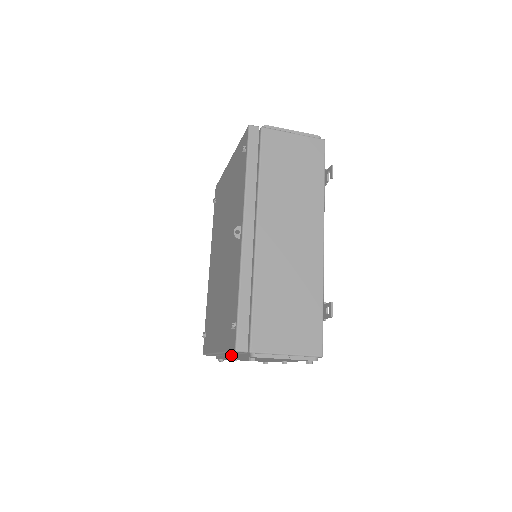
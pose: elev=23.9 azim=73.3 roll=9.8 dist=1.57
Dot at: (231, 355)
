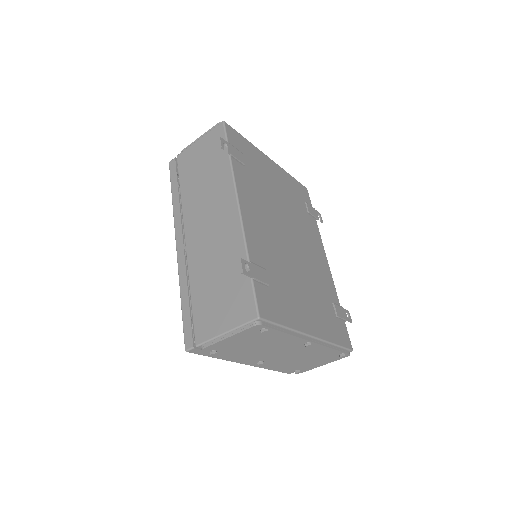
Dot at: occluded
